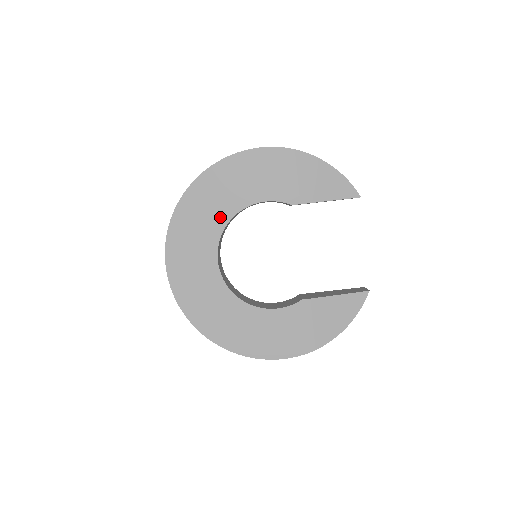
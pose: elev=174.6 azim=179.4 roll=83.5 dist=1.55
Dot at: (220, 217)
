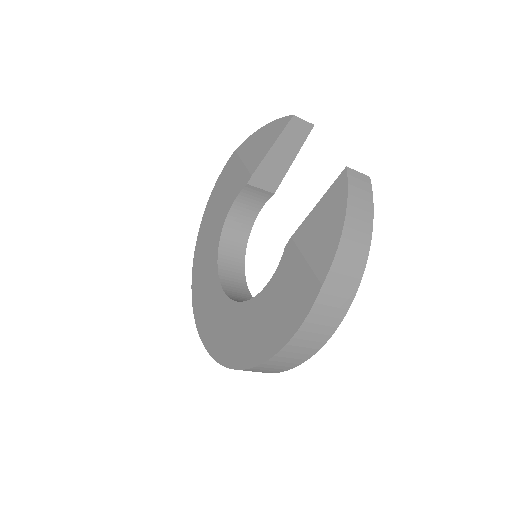
Dot at: (213, 250)
